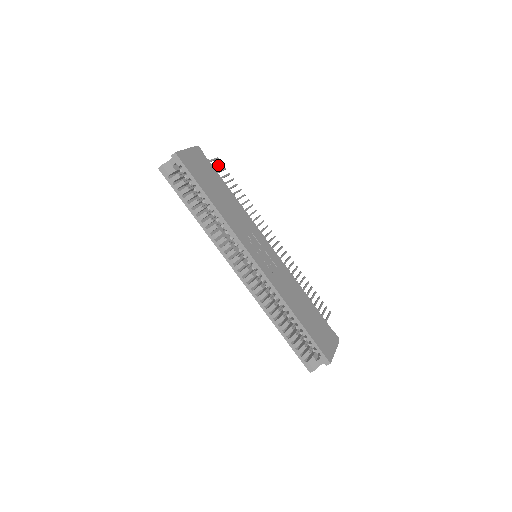
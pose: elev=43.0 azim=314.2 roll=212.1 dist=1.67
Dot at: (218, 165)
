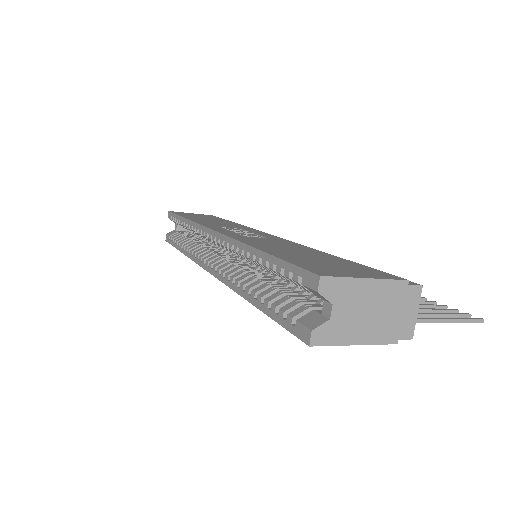
Dot at: occluded
